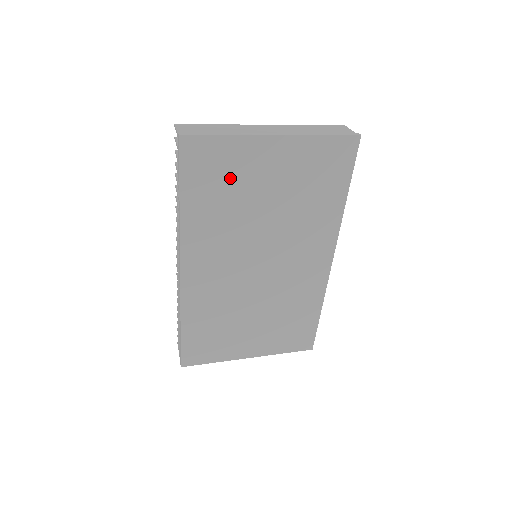
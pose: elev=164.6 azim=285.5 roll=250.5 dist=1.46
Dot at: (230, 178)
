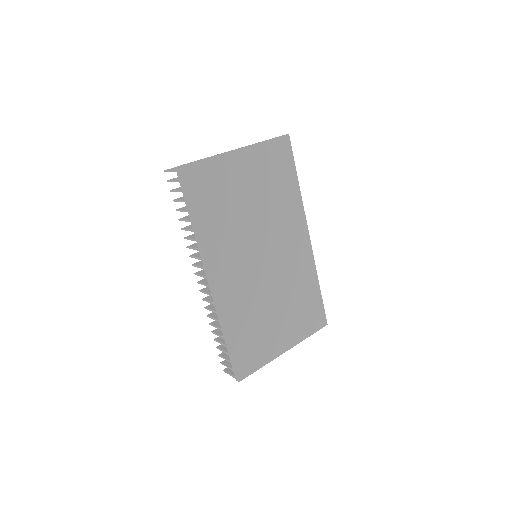
Dot at: (220, 190)
